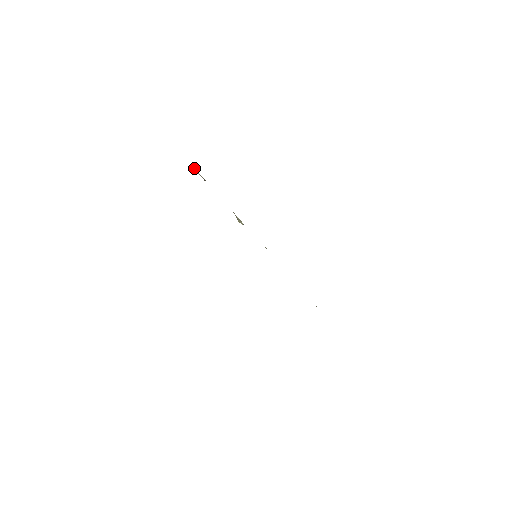
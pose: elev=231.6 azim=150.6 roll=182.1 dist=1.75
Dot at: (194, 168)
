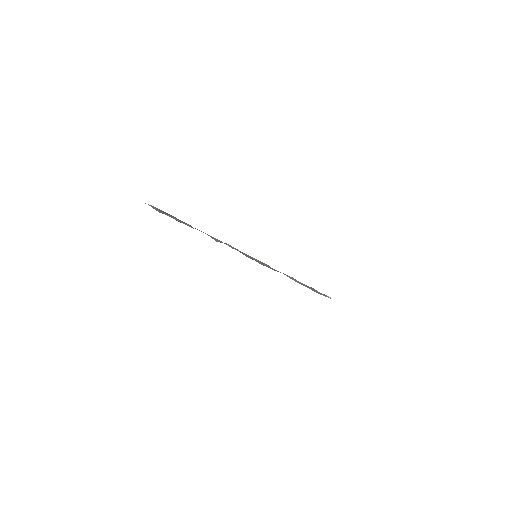
Dot at: occluded
